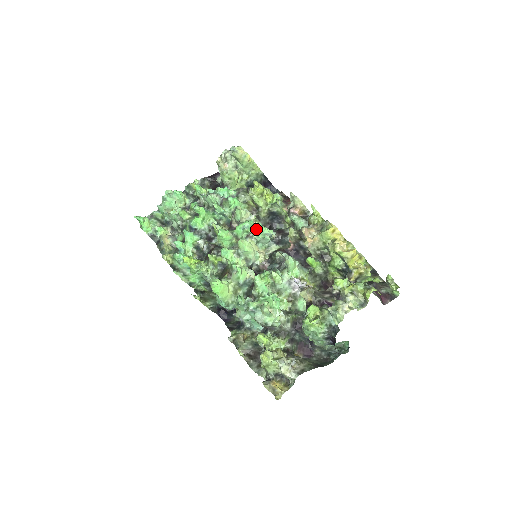
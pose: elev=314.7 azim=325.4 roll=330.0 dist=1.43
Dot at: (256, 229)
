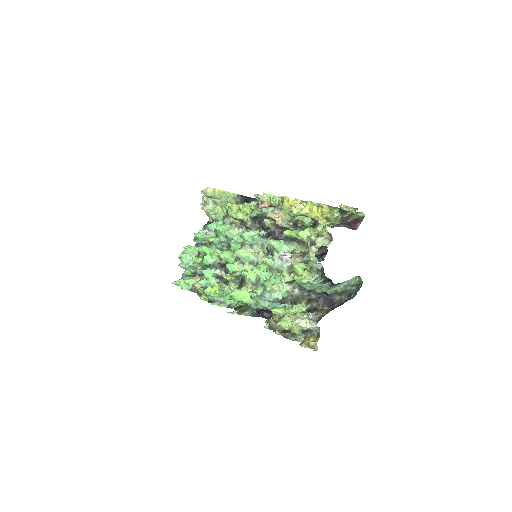
Dot at: (243, 237)
